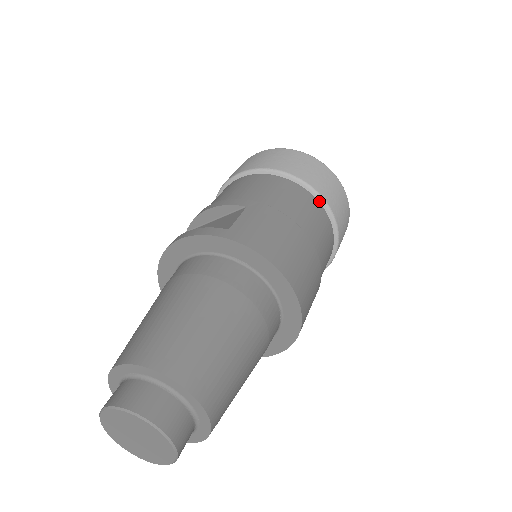
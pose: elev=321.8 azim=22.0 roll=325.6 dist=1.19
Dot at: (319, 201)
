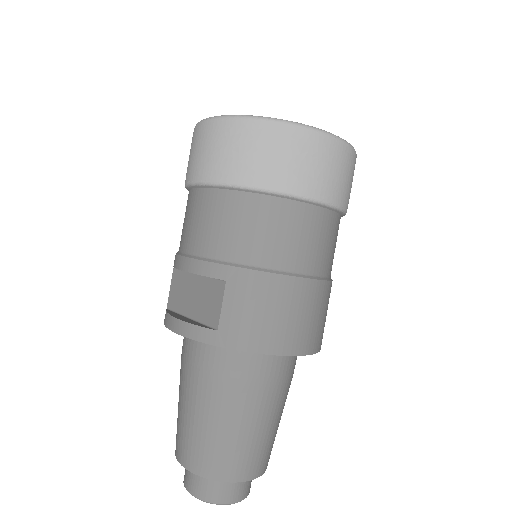
Dot at: (309, 203)
